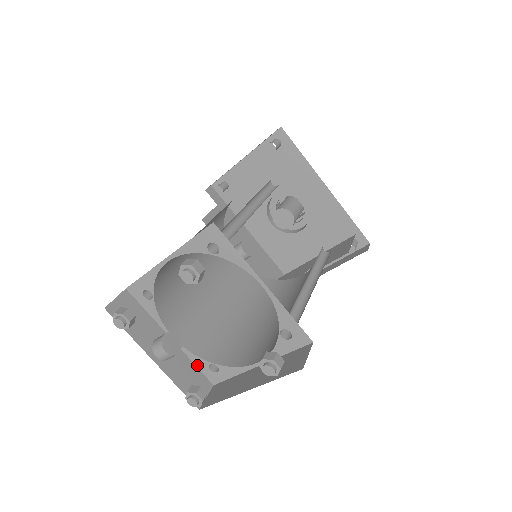
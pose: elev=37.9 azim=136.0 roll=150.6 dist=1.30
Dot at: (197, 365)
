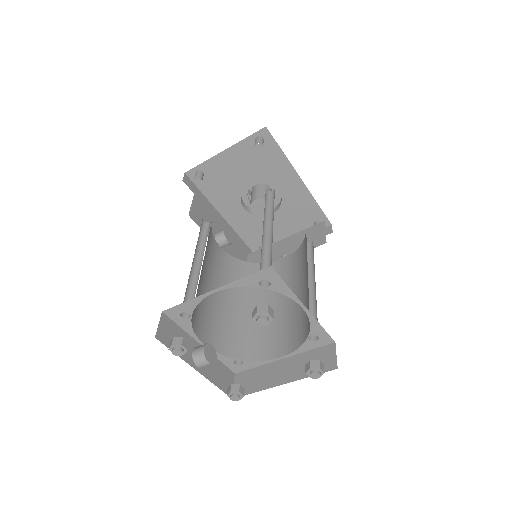
Dot at: (223, 361)
